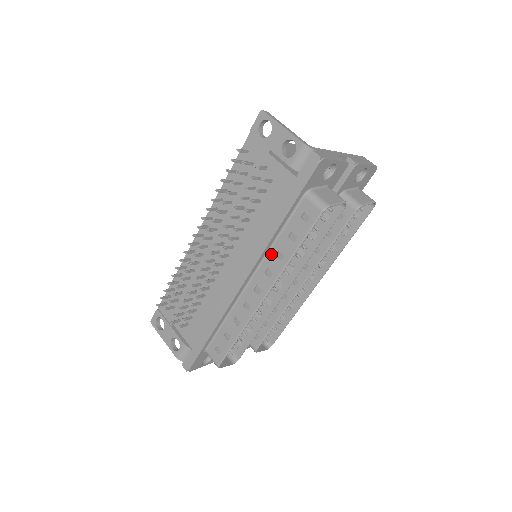
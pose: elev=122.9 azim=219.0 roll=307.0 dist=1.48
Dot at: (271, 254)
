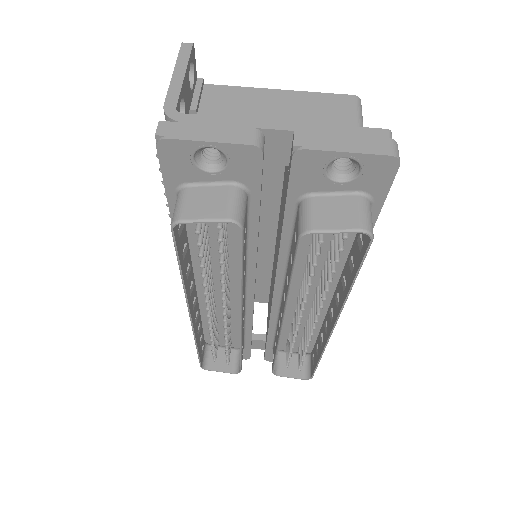
Dot at: occluded
